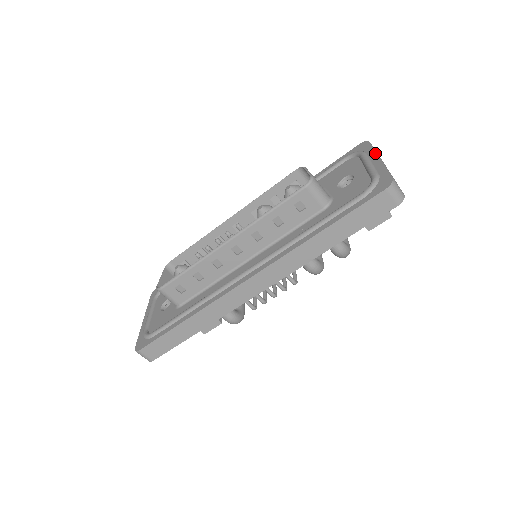
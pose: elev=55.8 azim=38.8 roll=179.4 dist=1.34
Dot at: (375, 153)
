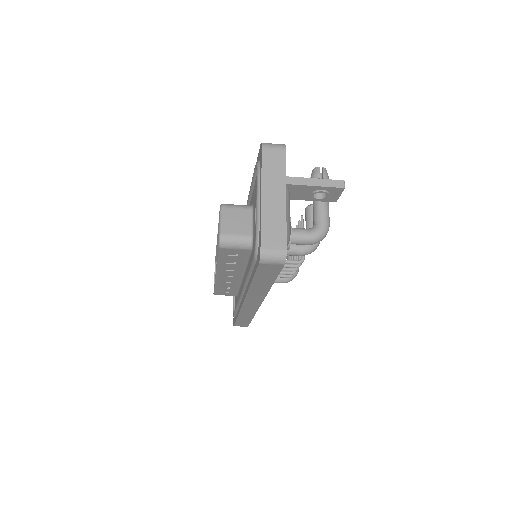
Dot at: (260, 182)
